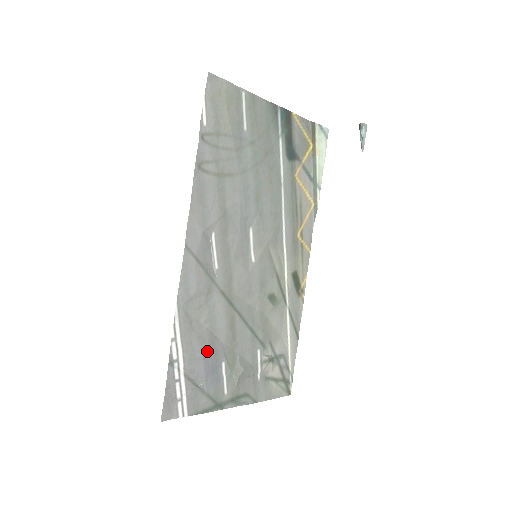
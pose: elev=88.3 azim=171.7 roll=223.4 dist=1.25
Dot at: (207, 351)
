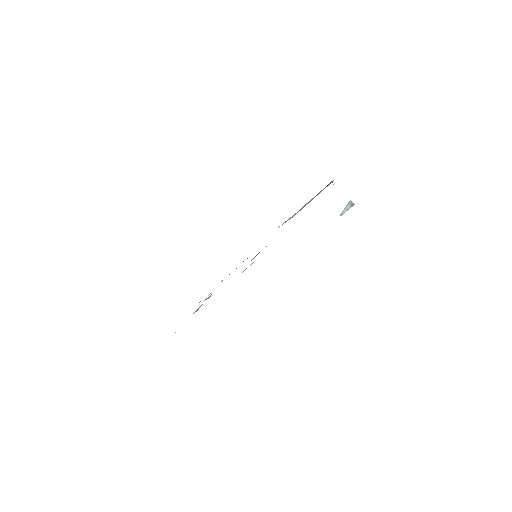
Dot at: occluded
